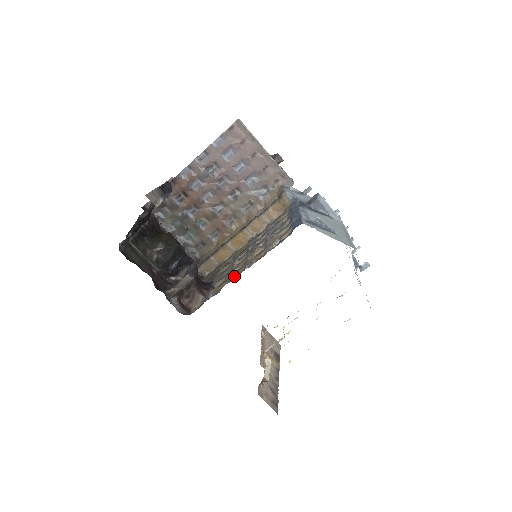
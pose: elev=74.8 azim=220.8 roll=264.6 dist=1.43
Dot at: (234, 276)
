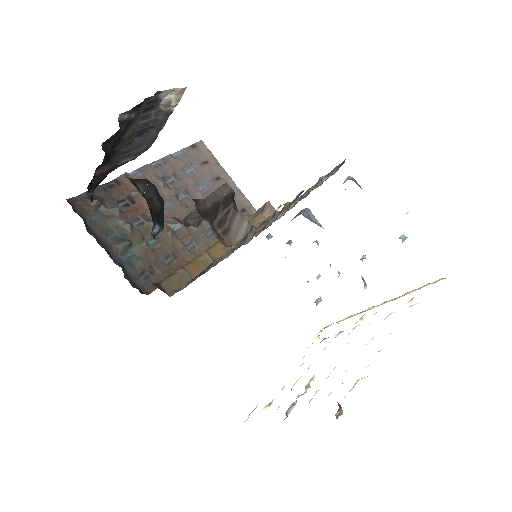
Dot at: occluded
